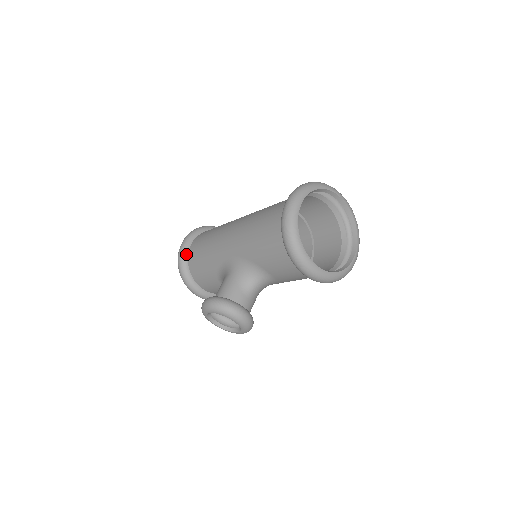
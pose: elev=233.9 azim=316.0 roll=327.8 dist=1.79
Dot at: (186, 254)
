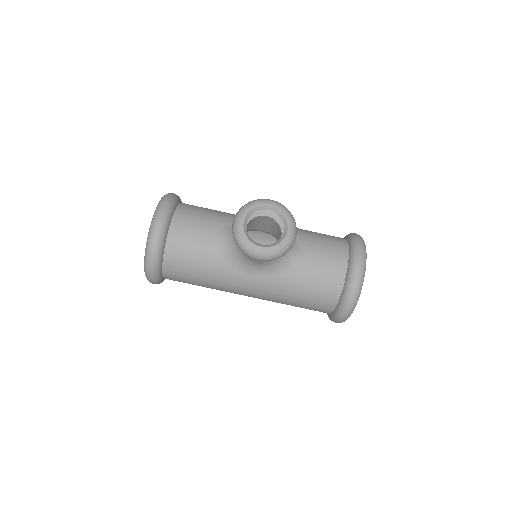
Dot at: (180, 200)
